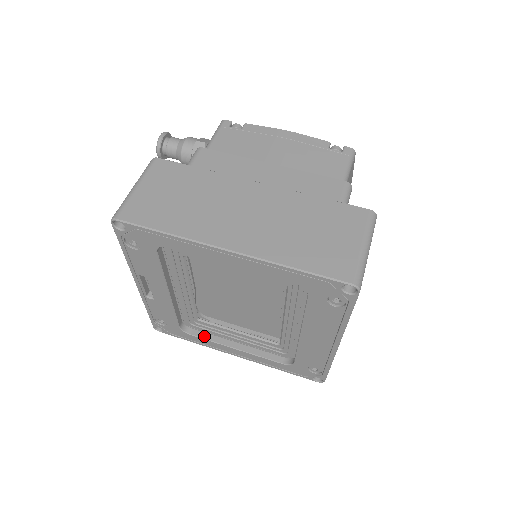
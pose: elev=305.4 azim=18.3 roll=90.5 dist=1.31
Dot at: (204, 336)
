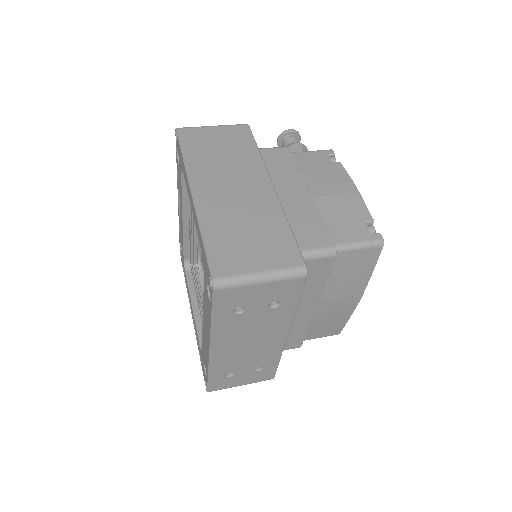
Dot at: (190, 281)
